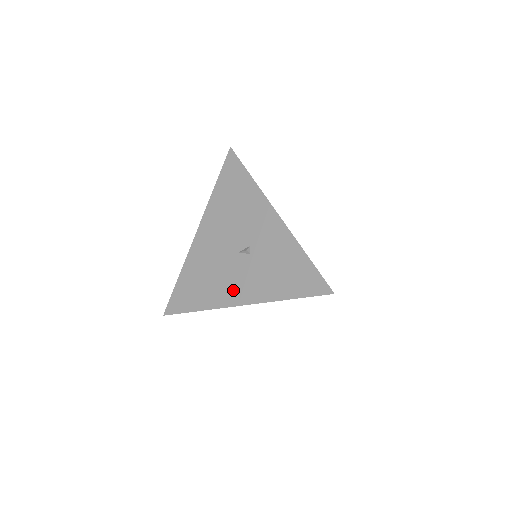
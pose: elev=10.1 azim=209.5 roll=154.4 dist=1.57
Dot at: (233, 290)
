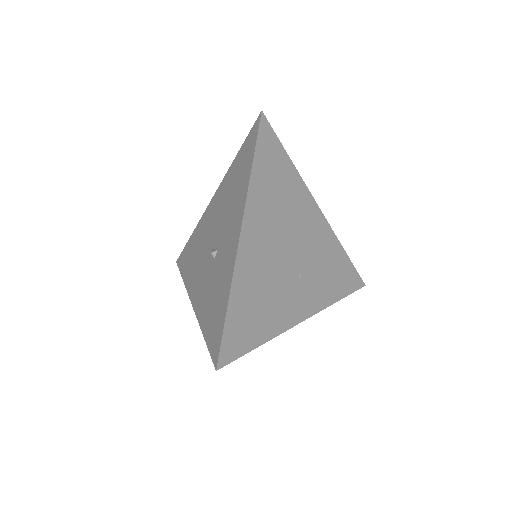
Dot at: (196, 284)
